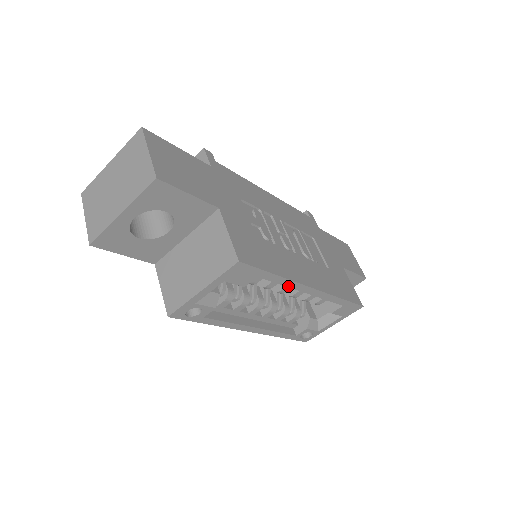
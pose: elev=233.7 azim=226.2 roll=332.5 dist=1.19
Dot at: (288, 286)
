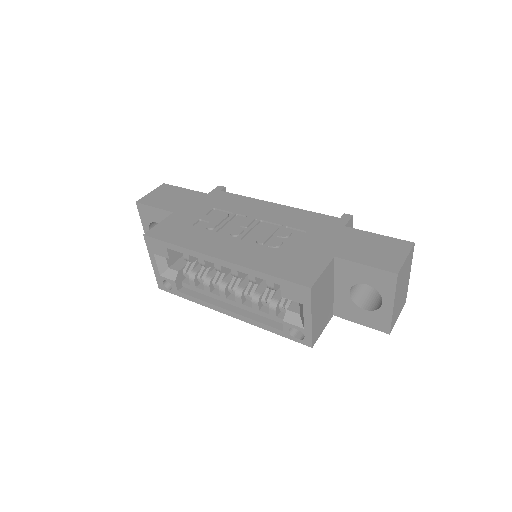
Dot at: (196, 257)
